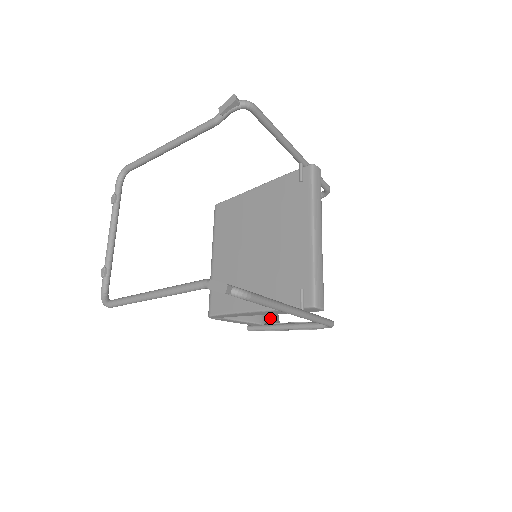
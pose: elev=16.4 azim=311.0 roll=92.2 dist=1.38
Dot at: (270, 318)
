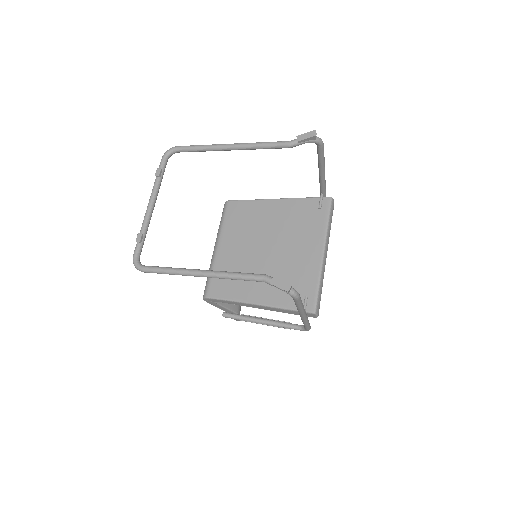
Dot at: (240, 310)
